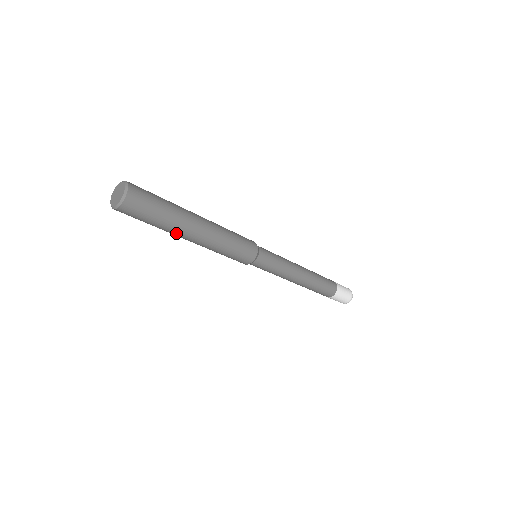
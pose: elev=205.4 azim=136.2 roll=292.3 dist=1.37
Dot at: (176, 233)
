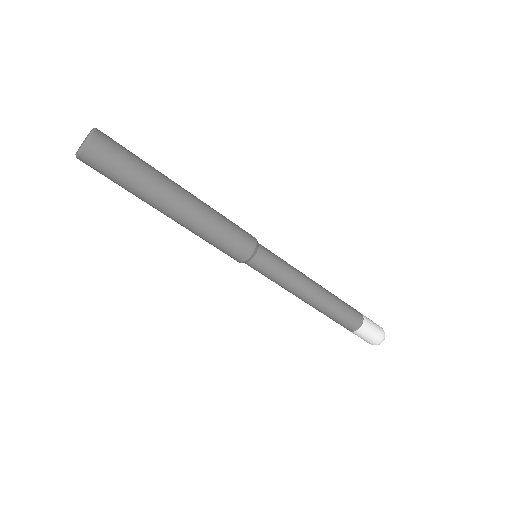
Dot at: (149, 203)
